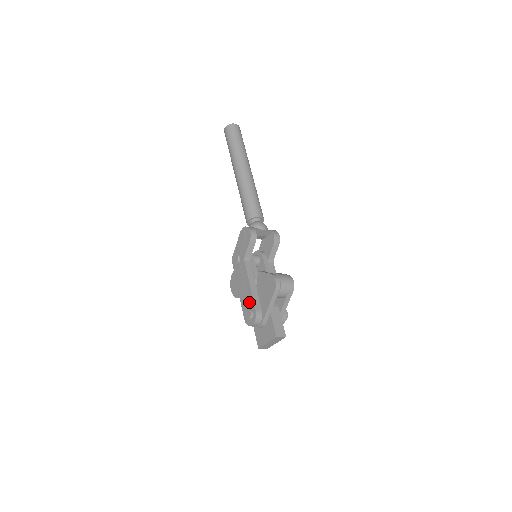
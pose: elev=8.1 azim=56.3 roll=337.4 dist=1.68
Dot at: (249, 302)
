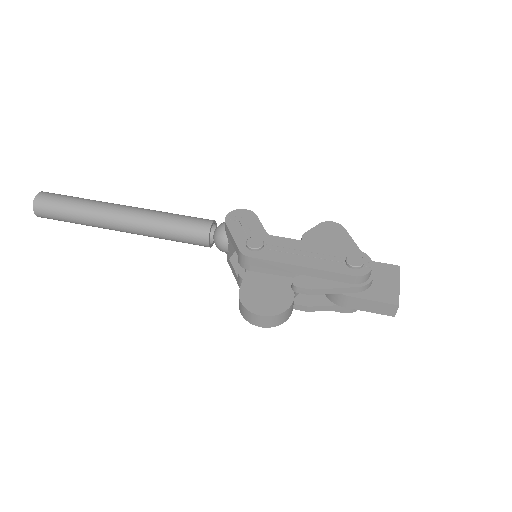
Dot at: (336, 254)
